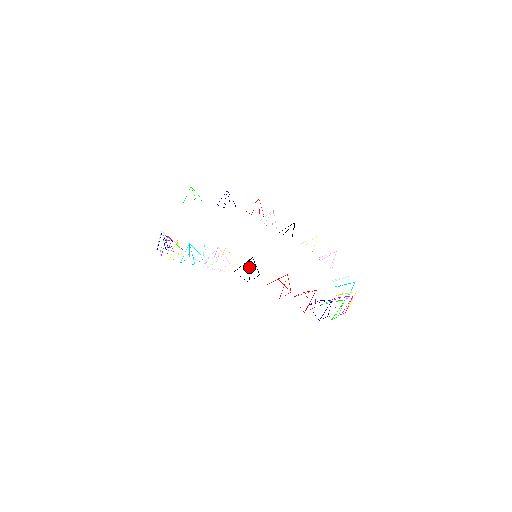
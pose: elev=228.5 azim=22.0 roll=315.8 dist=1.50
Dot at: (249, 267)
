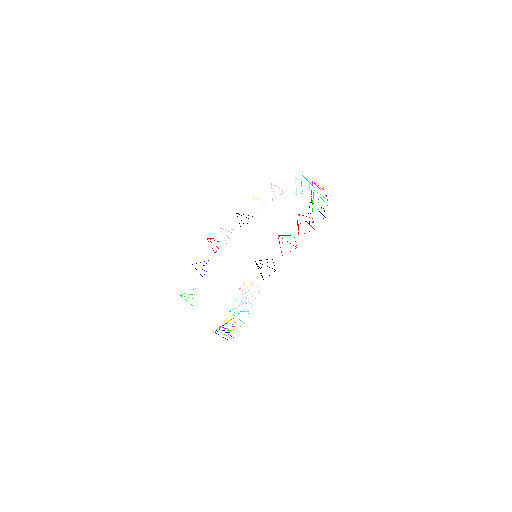
Dot at: occluded
